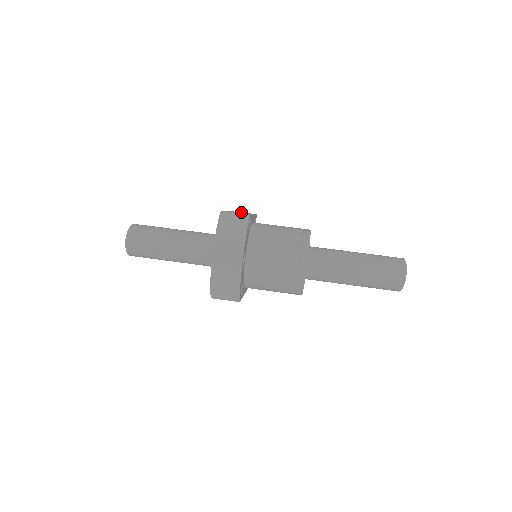
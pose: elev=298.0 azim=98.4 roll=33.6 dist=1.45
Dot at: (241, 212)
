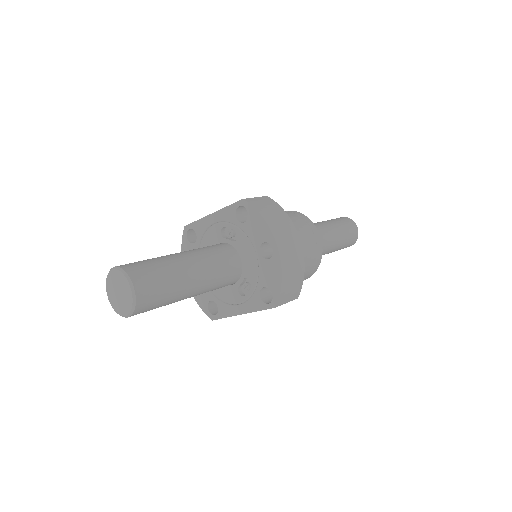
Dot at: occluded
